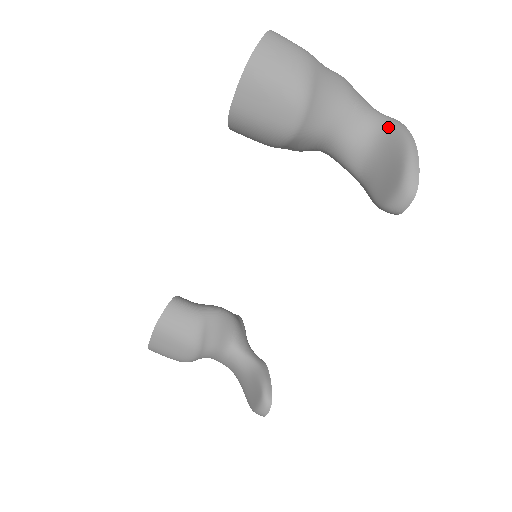
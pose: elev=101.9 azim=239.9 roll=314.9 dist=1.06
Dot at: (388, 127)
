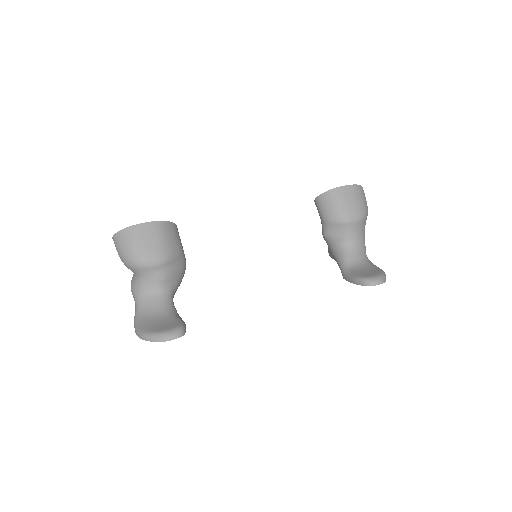
Dot at: (372, 263)
